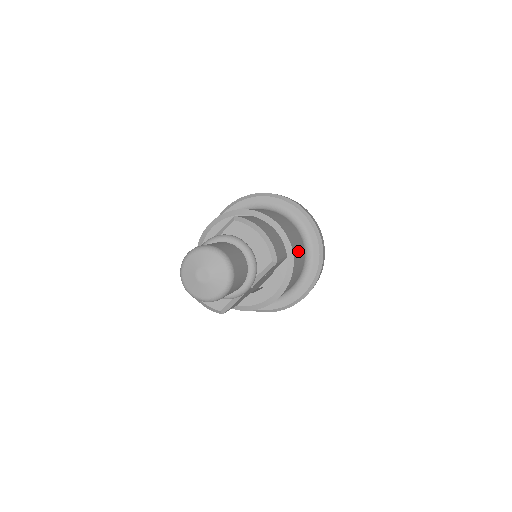
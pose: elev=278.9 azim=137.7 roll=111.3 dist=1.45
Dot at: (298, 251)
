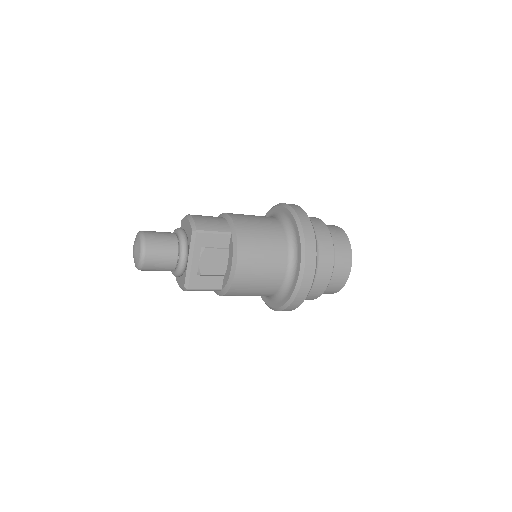
Dot at: (258, 230)
